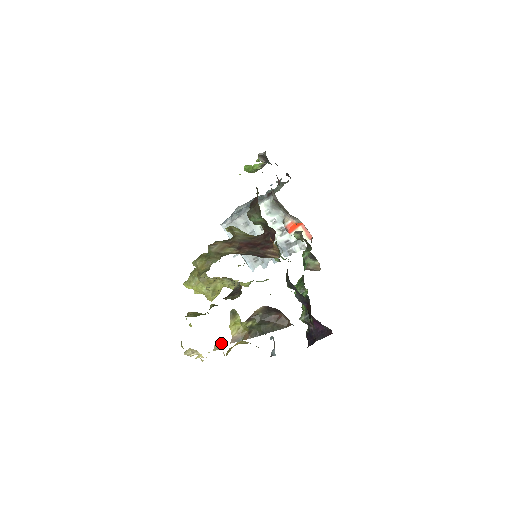
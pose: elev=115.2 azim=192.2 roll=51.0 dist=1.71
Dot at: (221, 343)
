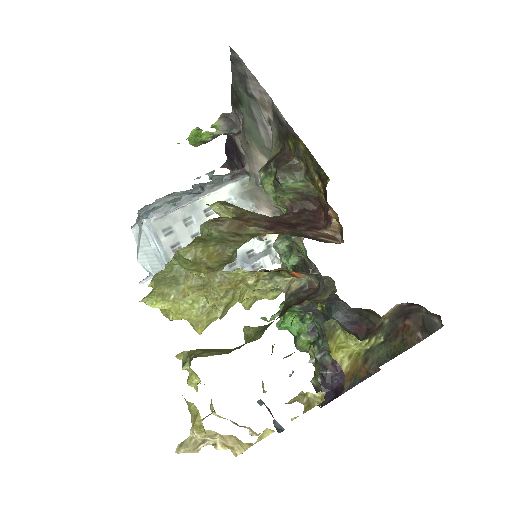
Dot at: (320, 392)
